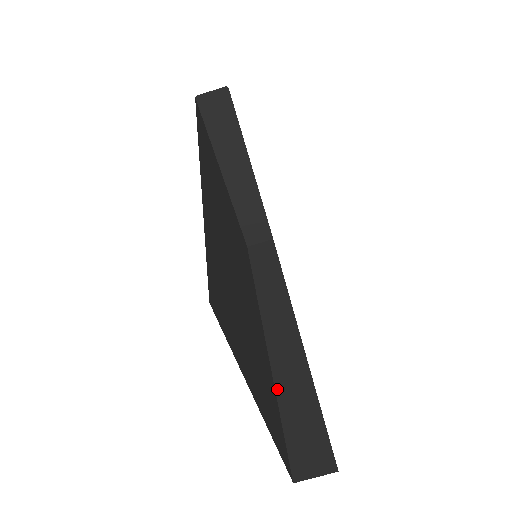
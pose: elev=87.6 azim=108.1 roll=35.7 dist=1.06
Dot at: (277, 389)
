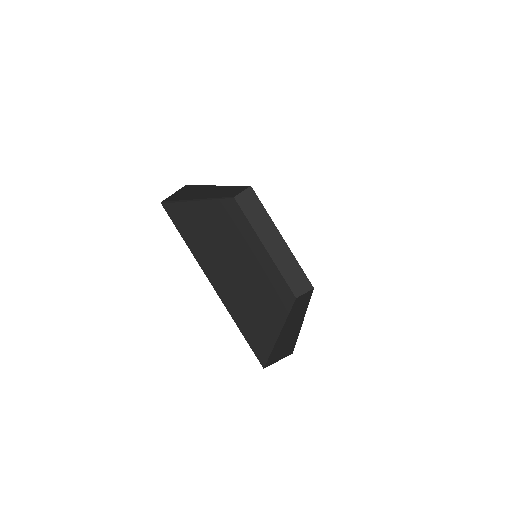
Dot at: (277, 341)
